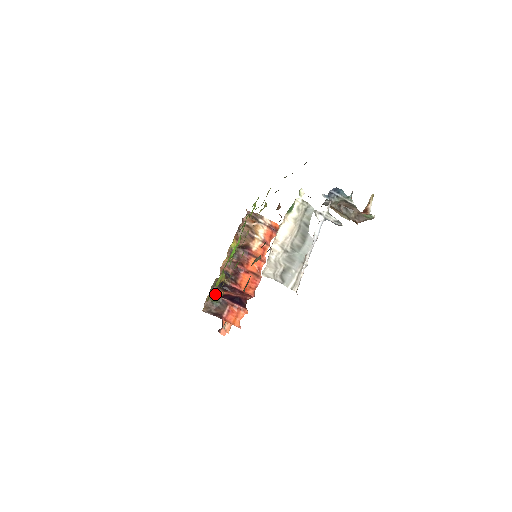
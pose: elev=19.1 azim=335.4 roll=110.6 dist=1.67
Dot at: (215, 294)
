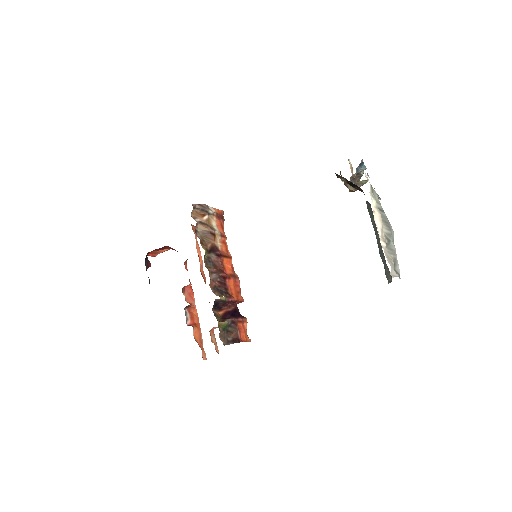
Dot at: (220, 319)
